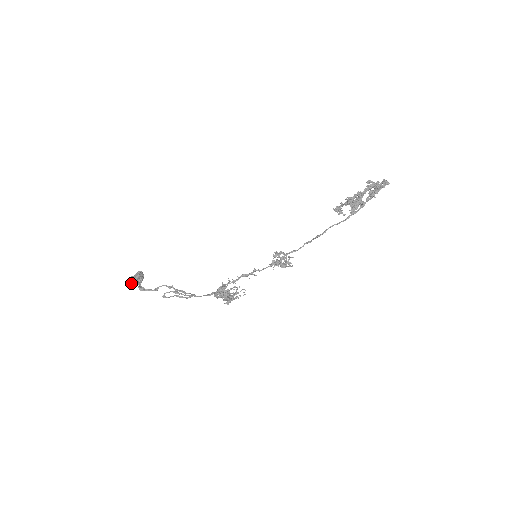
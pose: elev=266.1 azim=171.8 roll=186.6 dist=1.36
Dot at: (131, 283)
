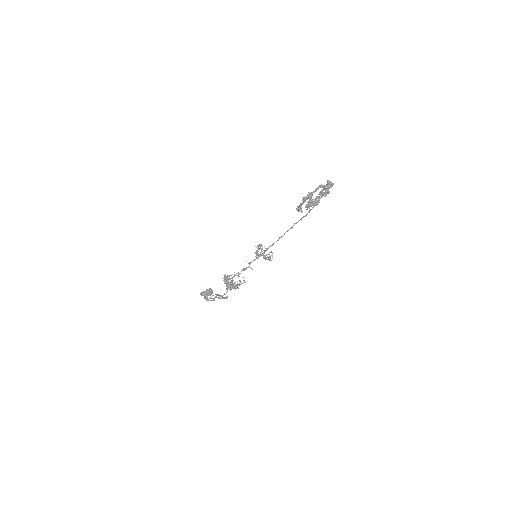
Dot at: (200, 294)
